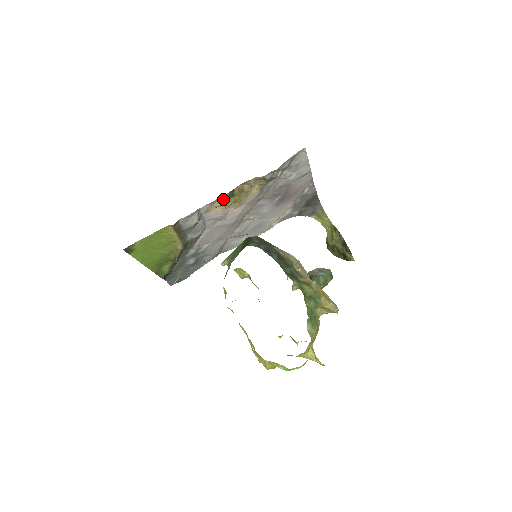
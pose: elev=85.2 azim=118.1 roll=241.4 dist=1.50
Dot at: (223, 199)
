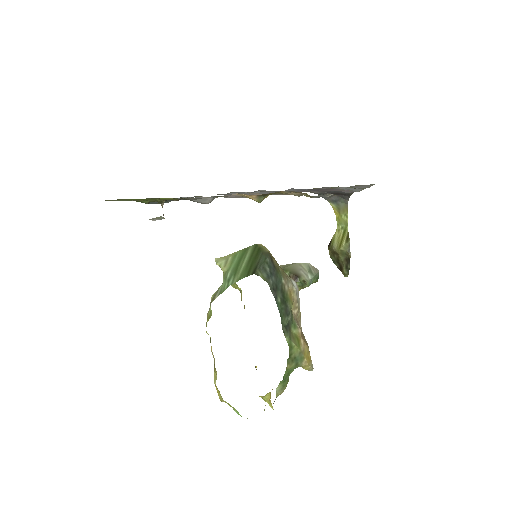
Dot at: (252, 195)
